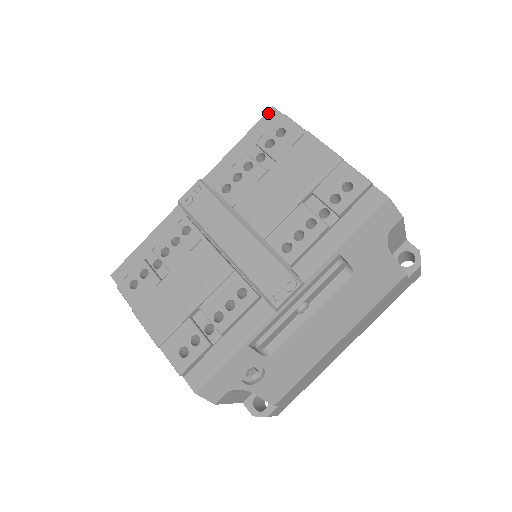
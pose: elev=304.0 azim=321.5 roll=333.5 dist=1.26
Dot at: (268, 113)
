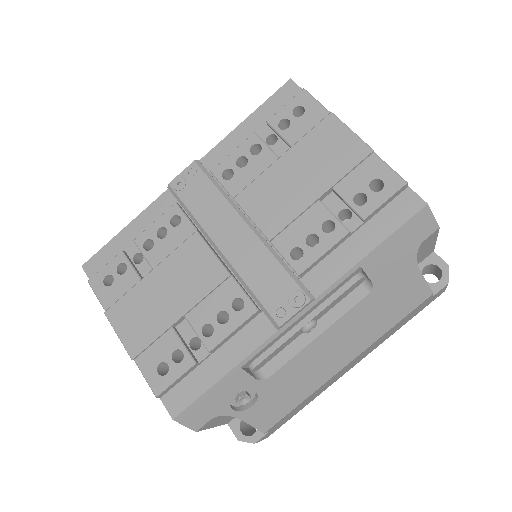
Dot at: (284, 86)
